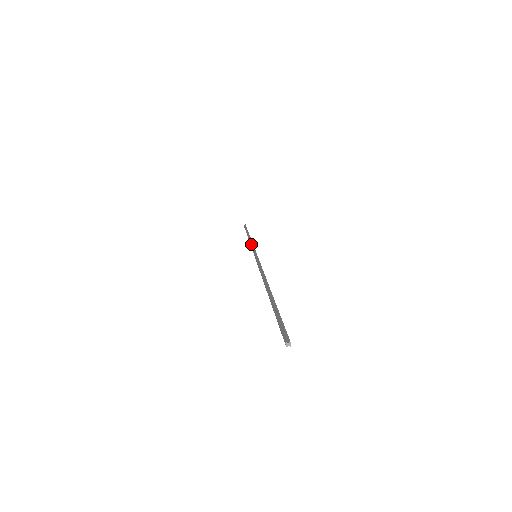
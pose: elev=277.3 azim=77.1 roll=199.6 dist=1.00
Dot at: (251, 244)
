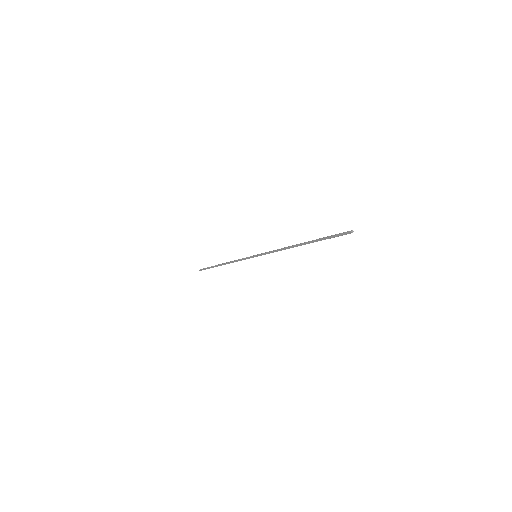
Dot at: (237, 260)
